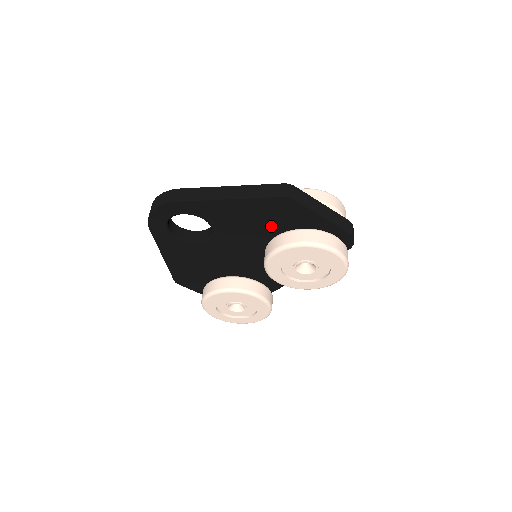
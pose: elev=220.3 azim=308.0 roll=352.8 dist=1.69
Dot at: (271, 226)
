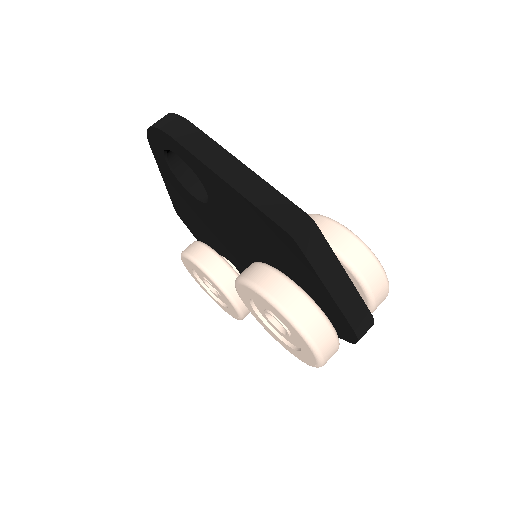
Dot at: (268, 247)
